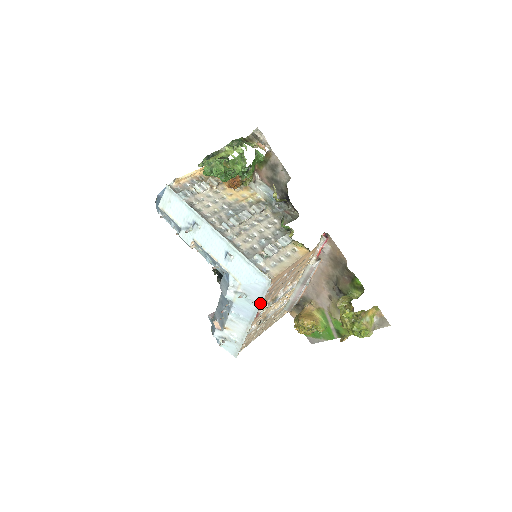
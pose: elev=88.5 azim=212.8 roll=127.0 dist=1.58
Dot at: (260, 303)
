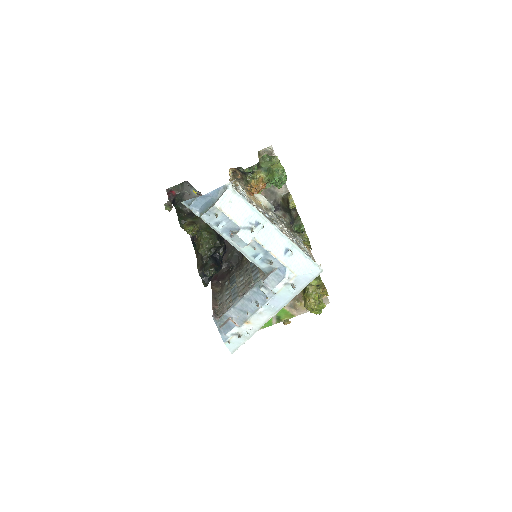
Dot at: (300, 291)
